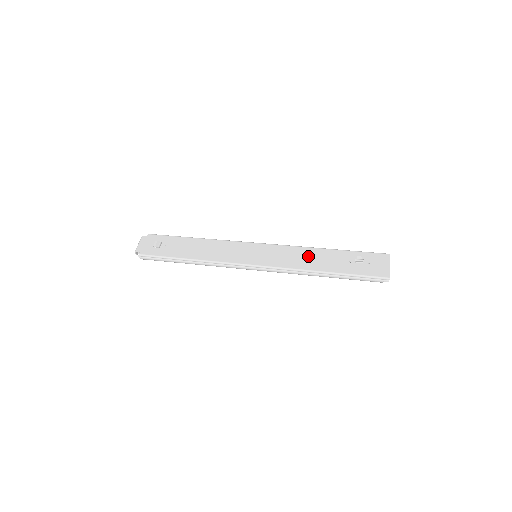
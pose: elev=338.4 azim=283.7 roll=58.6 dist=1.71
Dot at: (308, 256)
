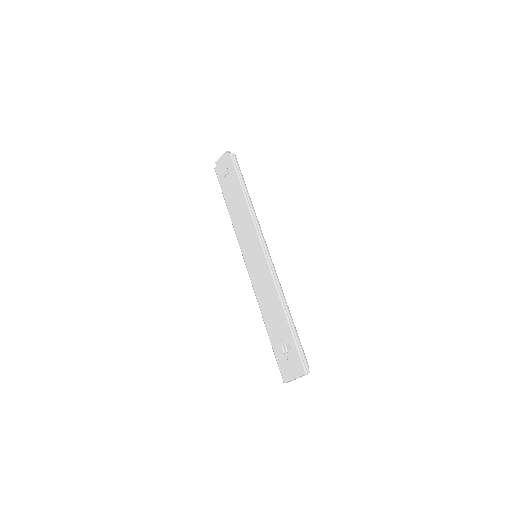
Dot at: (271, 301)
